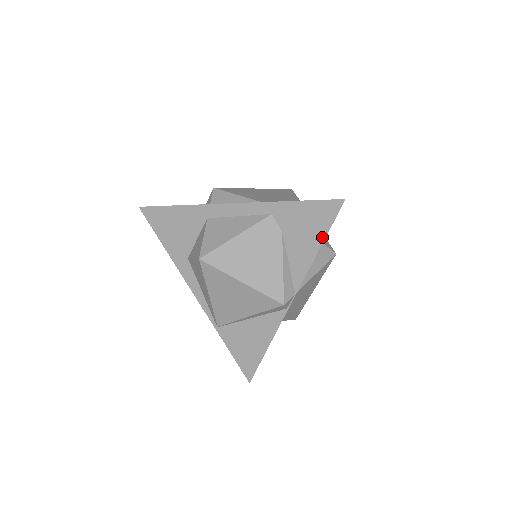
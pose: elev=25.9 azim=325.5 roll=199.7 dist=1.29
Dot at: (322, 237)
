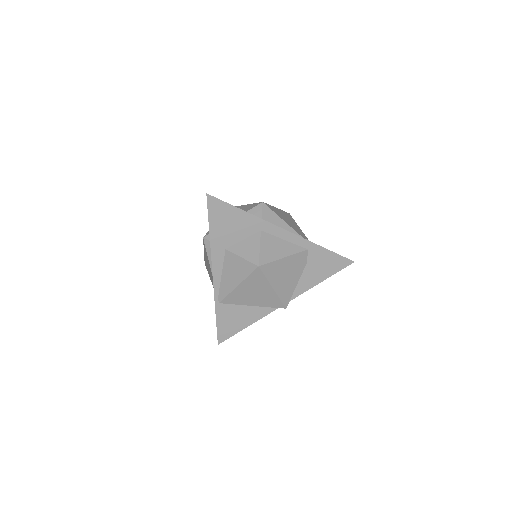
Dot at: (328, 276)
